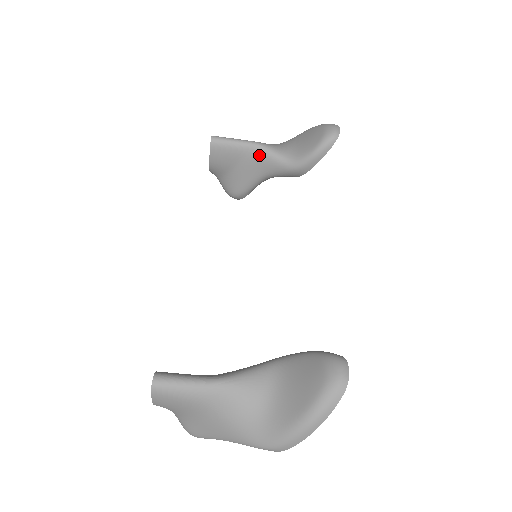
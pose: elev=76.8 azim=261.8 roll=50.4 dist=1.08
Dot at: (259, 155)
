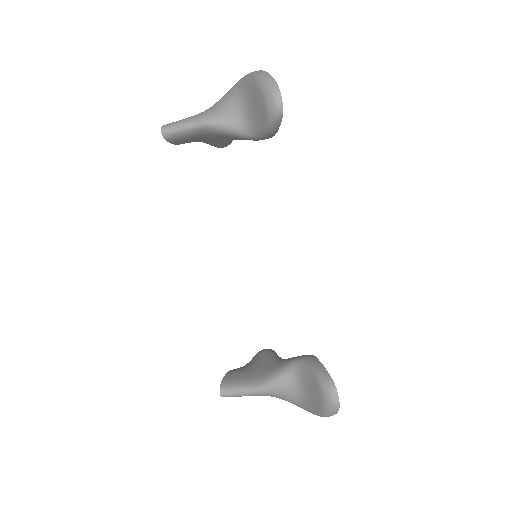
Dot at: (216, 133)
